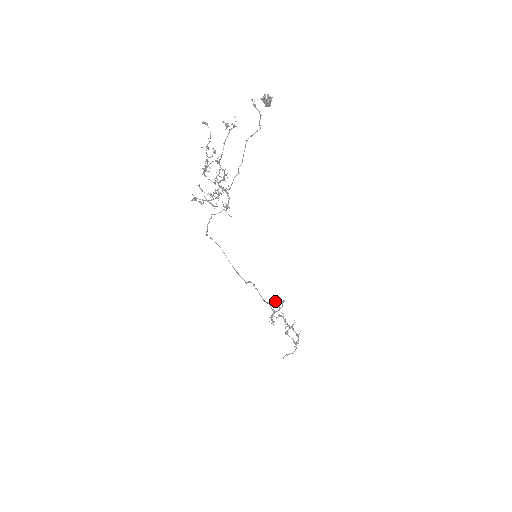
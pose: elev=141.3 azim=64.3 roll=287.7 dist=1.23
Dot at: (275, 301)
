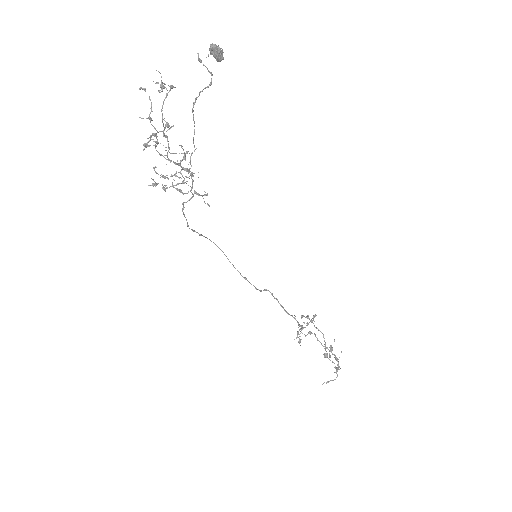
Dot at: (307, 315)
